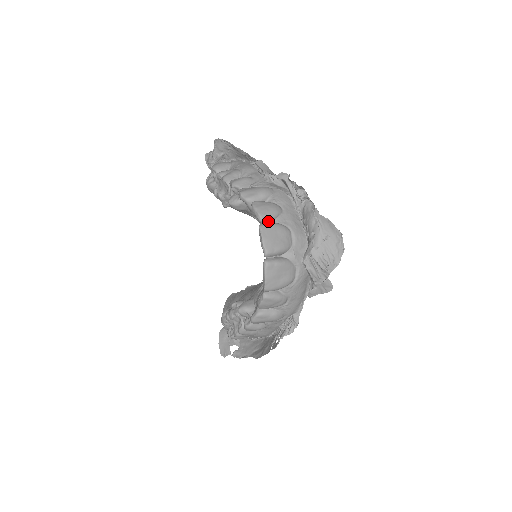
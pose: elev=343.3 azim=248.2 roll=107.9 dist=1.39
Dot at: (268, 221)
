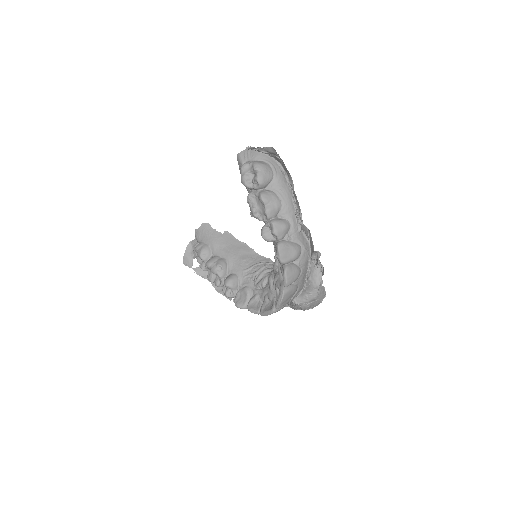
Dot at: occluded
